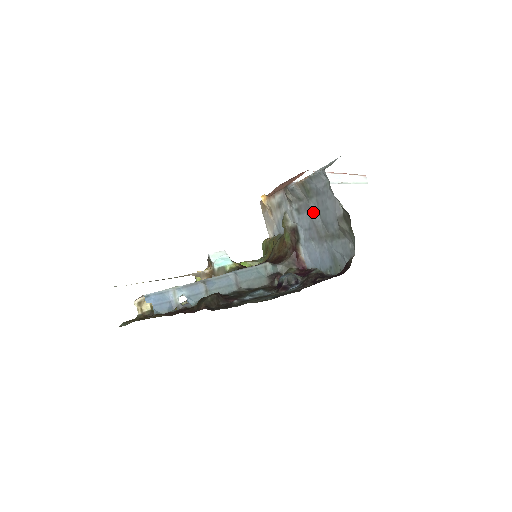
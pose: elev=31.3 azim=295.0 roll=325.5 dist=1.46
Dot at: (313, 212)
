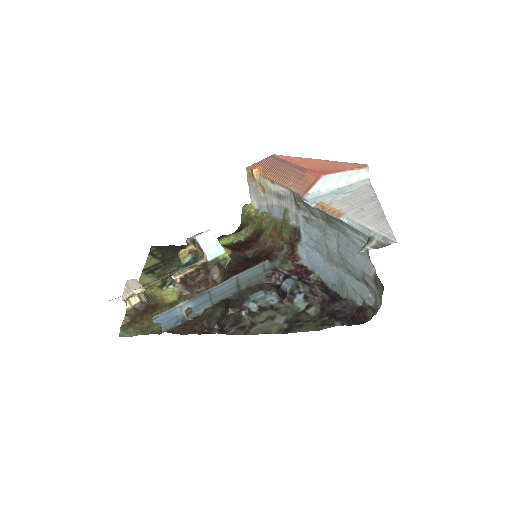
Dot at: (329, 238)
